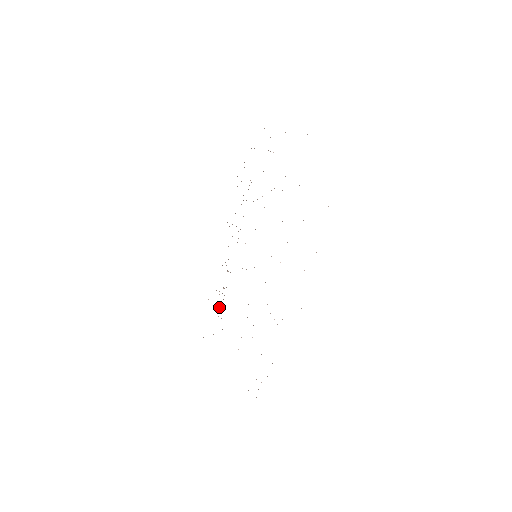
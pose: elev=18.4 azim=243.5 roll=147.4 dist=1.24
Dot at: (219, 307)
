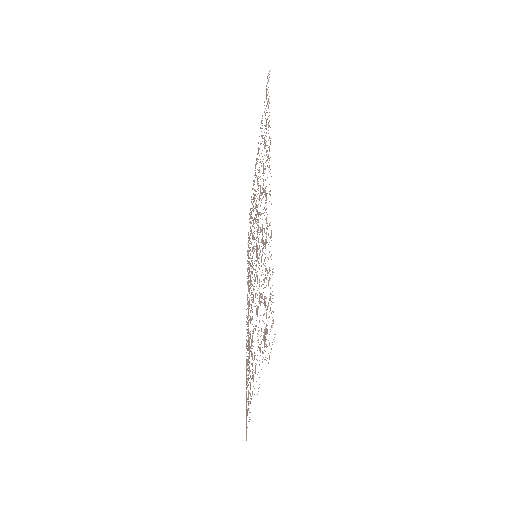
Dot at: (248, 368)
